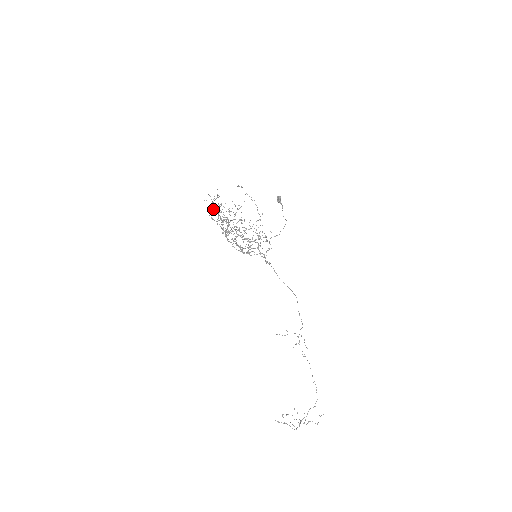
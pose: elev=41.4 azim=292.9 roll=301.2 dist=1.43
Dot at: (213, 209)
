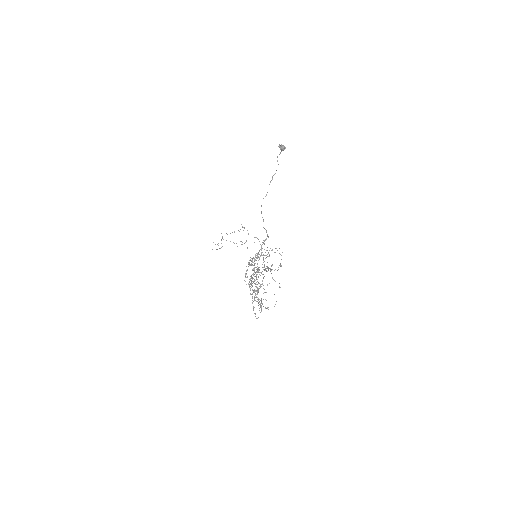
Dot at: occluded
